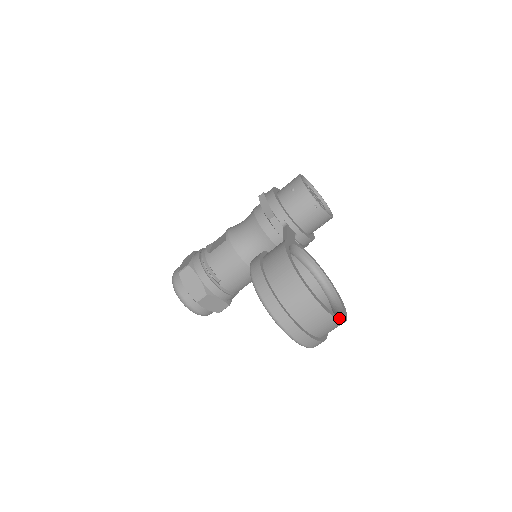
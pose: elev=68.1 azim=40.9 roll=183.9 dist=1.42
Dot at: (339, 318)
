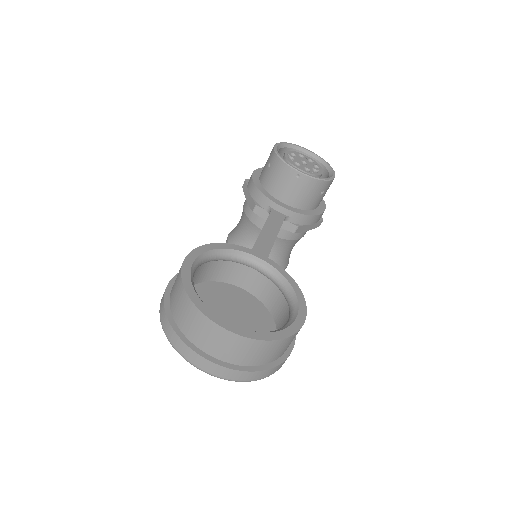
Dot at: (273, 336)
